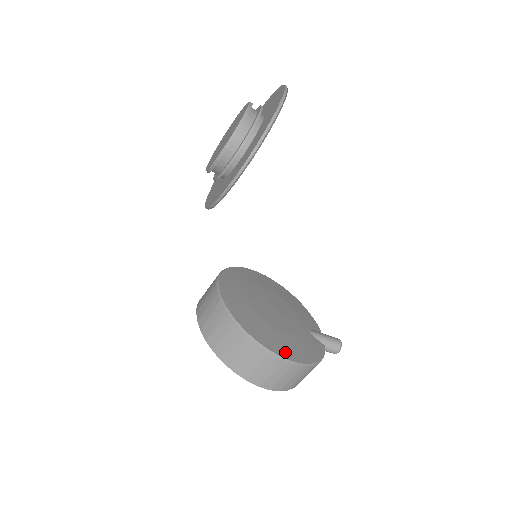
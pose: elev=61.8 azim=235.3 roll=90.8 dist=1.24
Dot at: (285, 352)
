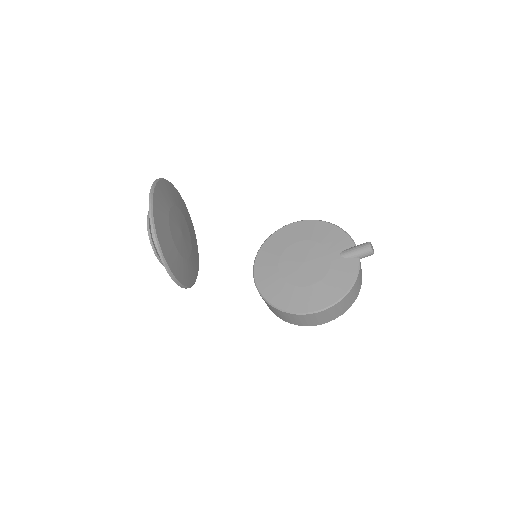
Dot at: (320, 303)
